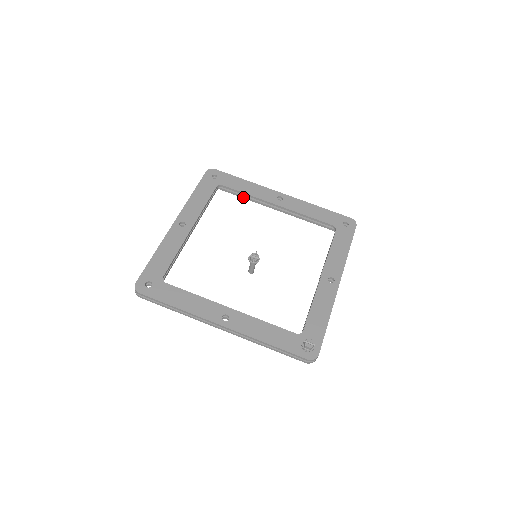
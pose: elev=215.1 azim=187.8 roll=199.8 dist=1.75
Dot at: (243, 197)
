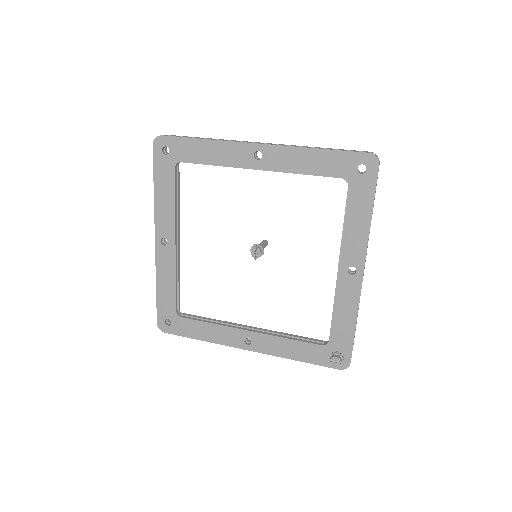
Dot at: occluded
